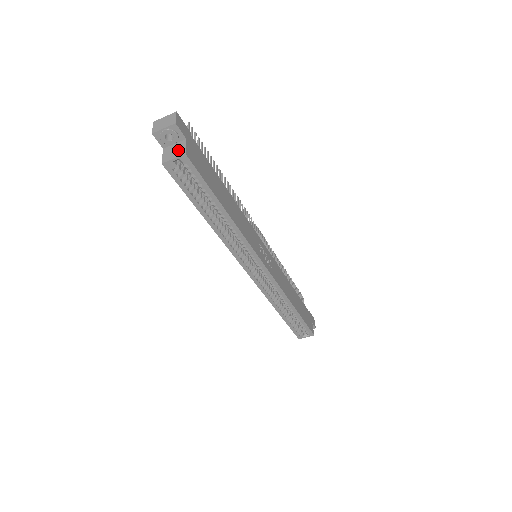
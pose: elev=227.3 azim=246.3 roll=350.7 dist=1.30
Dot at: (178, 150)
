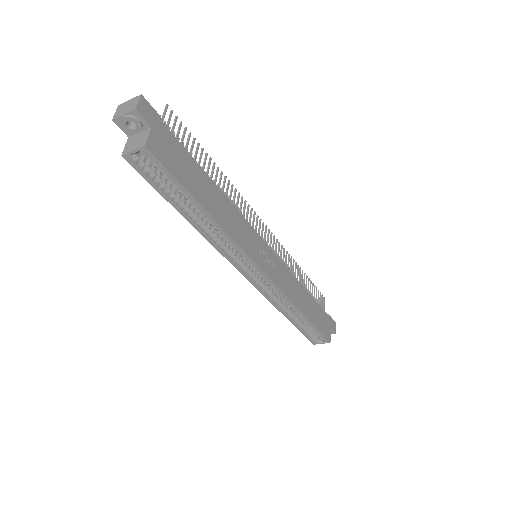
Dot at: (140, 140)
